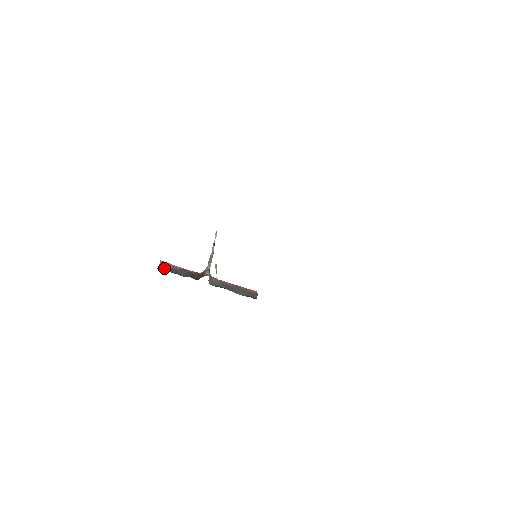
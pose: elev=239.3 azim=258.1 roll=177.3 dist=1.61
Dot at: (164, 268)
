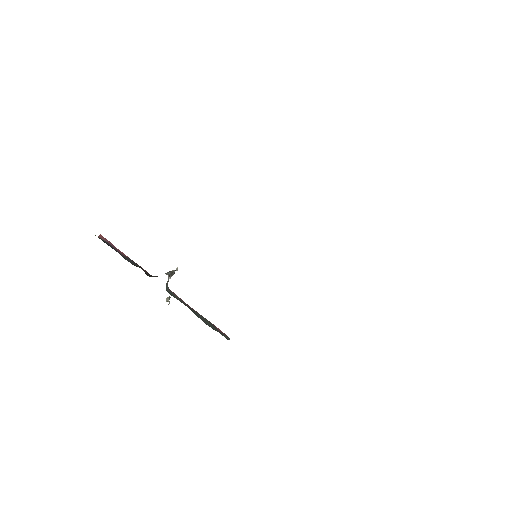
Dot at: (104, 241)
